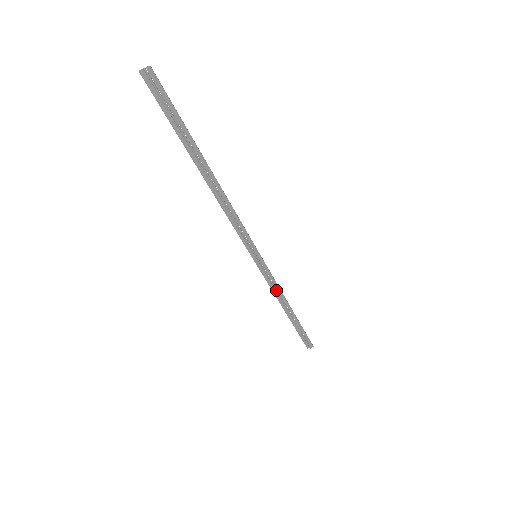
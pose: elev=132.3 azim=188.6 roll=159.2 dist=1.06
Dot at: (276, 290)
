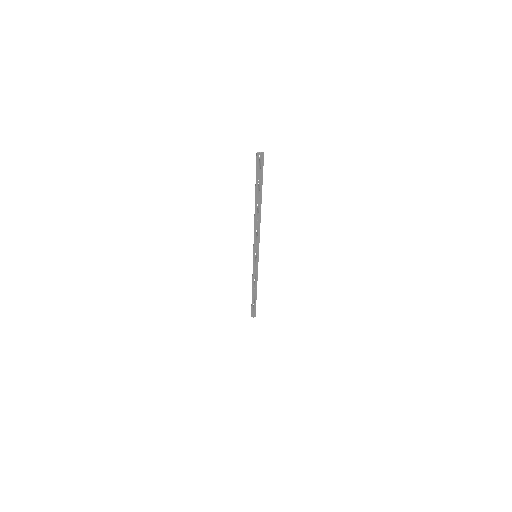
Dot at: (255, 278)
